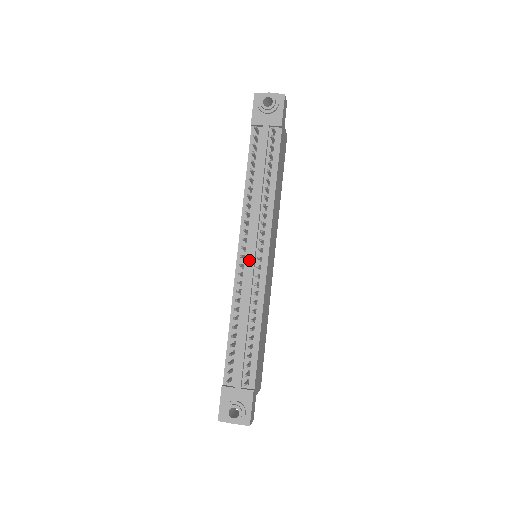
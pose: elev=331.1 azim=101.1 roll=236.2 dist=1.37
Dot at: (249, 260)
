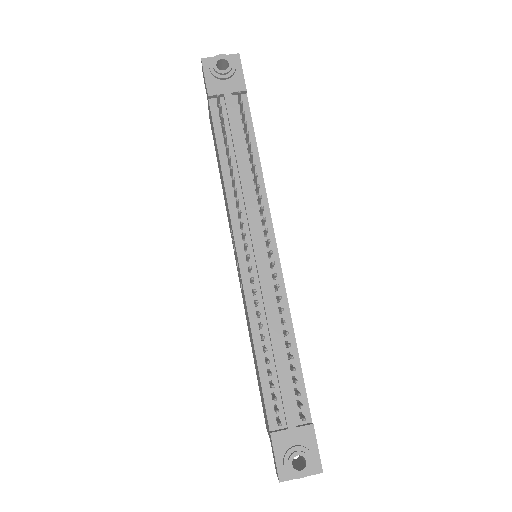
Dot at: (256, 260)
